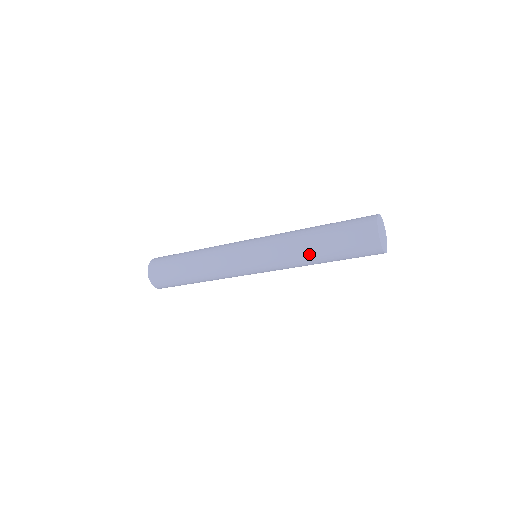
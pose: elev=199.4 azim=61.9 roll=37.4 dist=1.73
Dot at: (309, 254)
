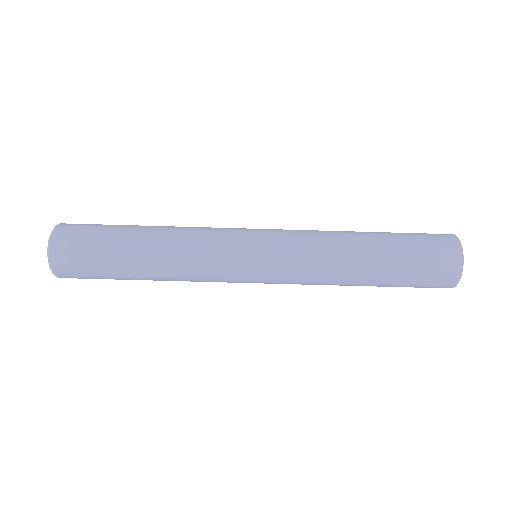
Dot at: (356, 238)
